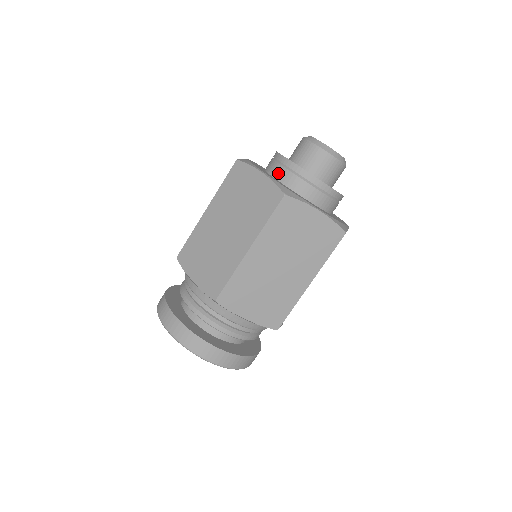
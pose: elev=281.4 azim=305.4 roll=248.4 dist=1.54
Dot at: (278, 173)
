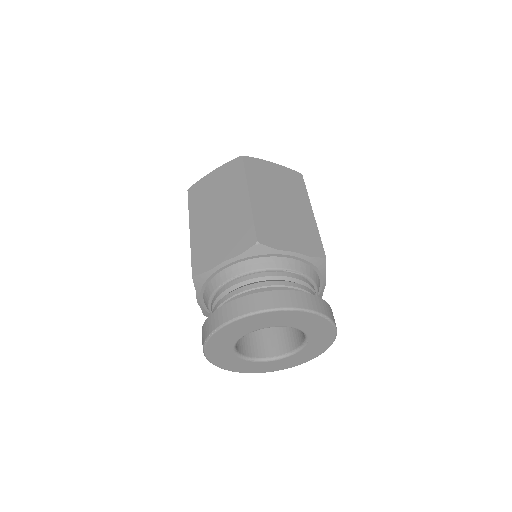
Dot at: occluded
